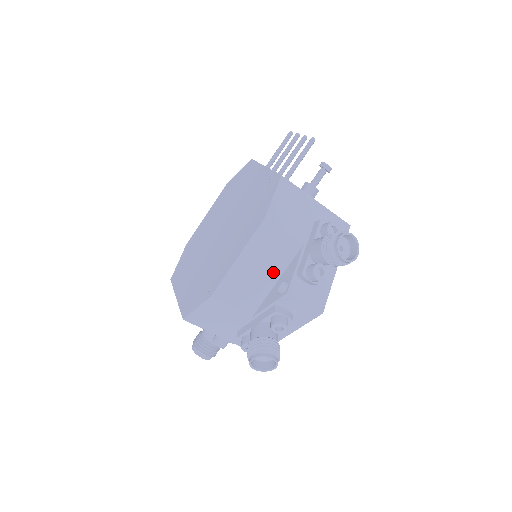
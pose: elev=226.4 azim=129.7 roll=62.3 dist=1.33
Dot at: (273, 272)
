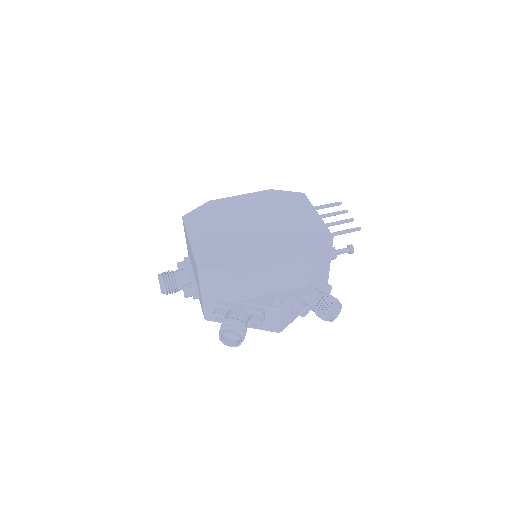
Dot at: (278, 286)
